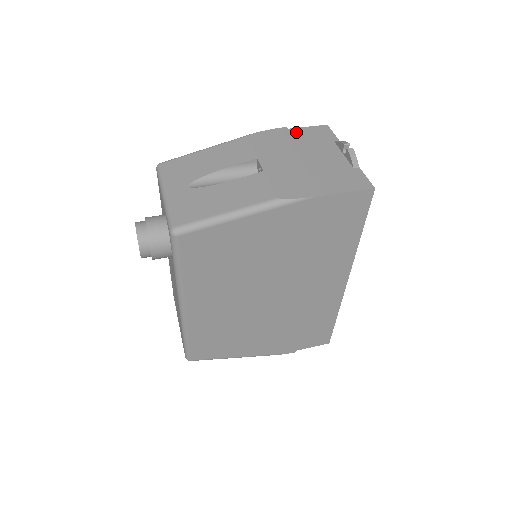
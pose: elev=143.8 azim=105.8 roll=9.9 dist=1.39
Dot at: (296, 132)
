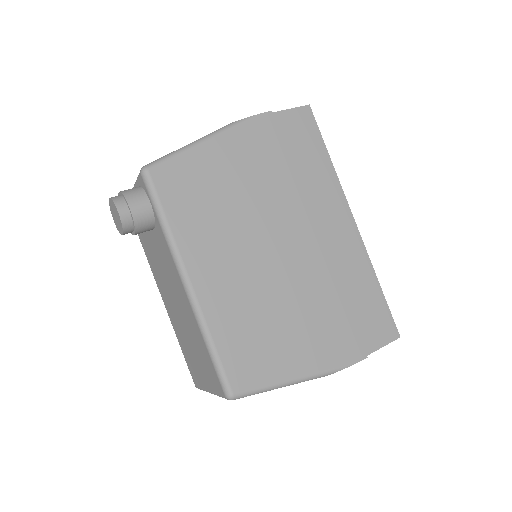
Dot at: occluded
